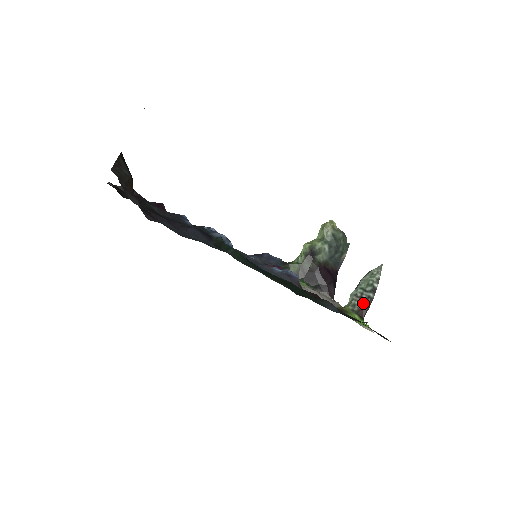
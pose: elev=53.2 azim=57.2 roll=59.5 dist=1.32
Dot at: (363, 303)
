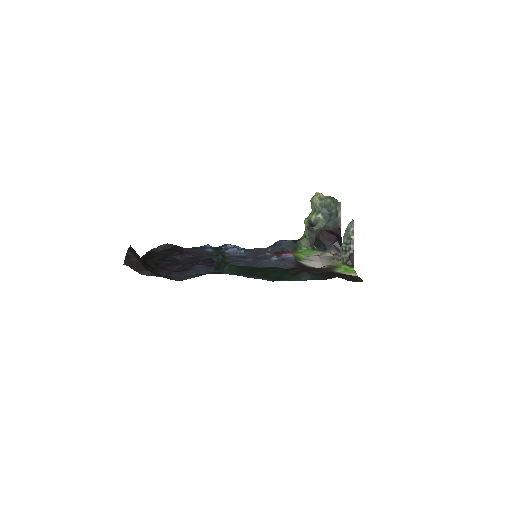
Dot at: (348, 254)
